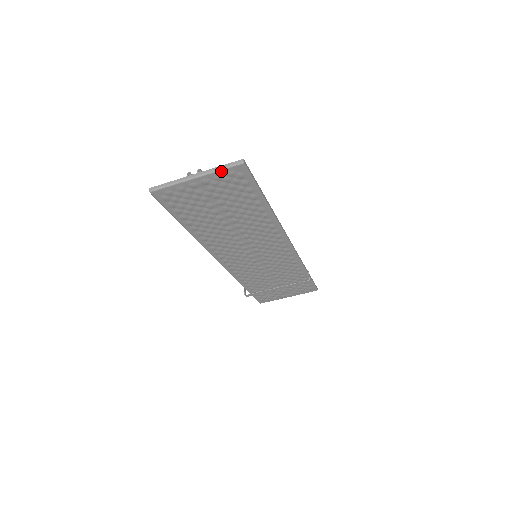
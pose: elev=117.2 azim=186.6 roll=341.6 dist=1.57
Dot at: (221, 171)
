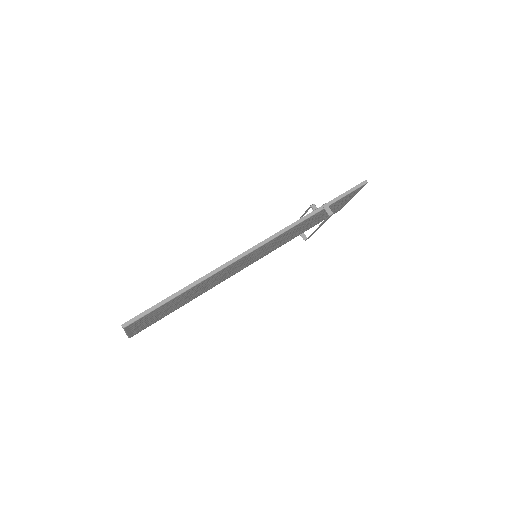
Dot at: (126, 330)
